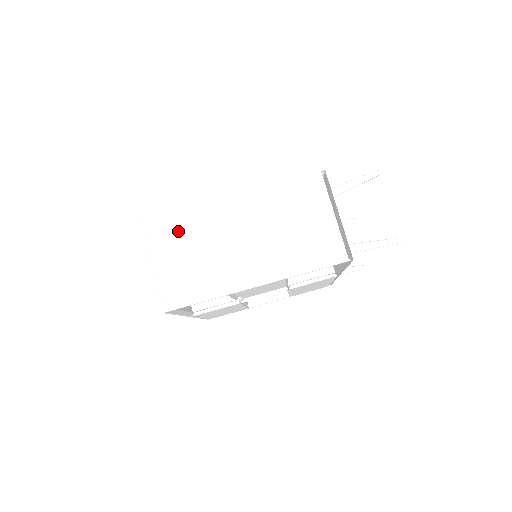
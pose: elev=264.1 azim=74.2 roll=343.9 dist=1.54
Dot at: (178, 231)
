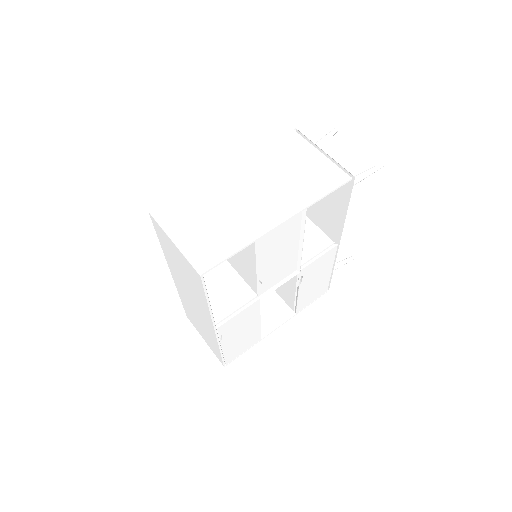
Dot at: (187, 206)
